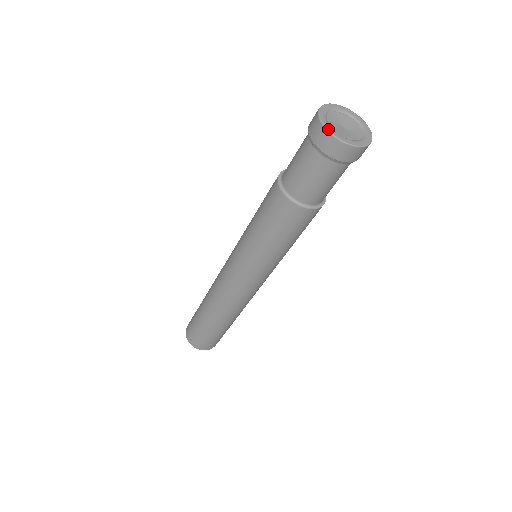
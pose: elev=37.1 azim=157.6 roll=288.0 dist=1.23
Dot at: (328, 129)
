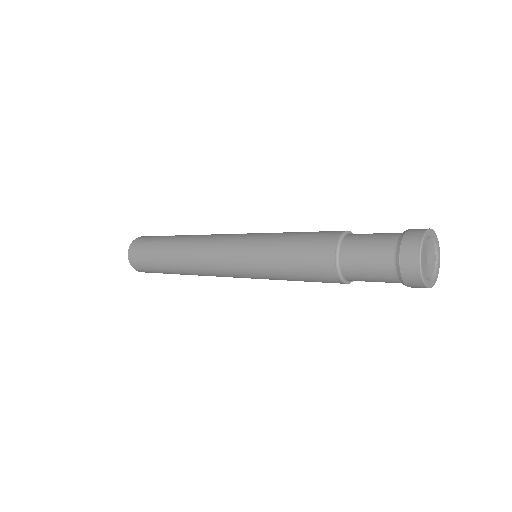
Dot at: (421, 256)
